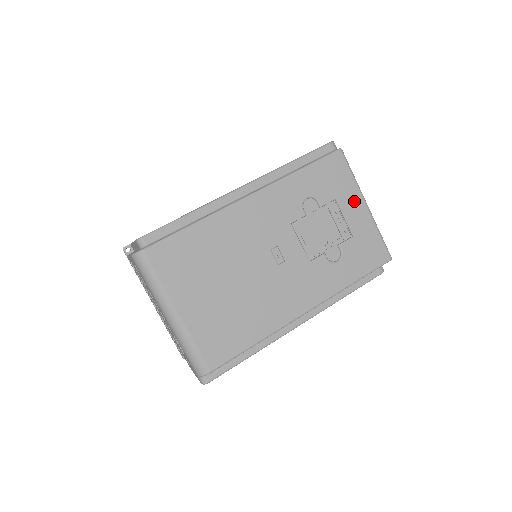
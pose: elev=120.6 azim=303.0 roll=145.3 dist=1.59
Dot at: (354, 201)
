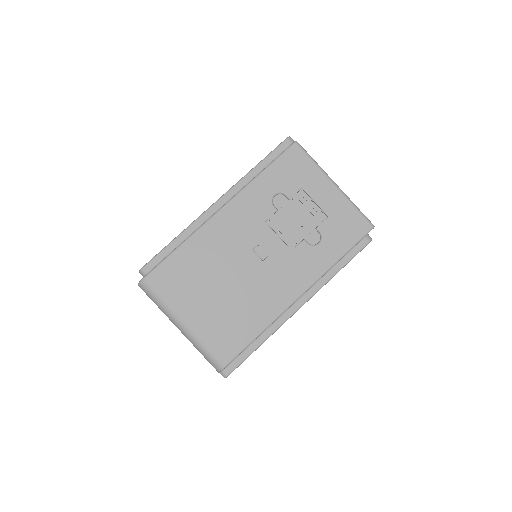
Dot at: (321, 184)
